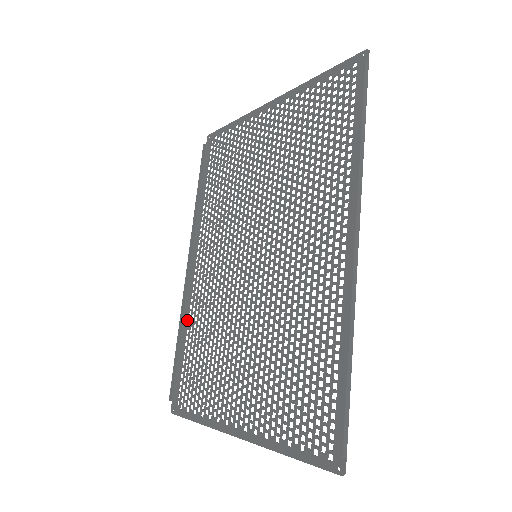
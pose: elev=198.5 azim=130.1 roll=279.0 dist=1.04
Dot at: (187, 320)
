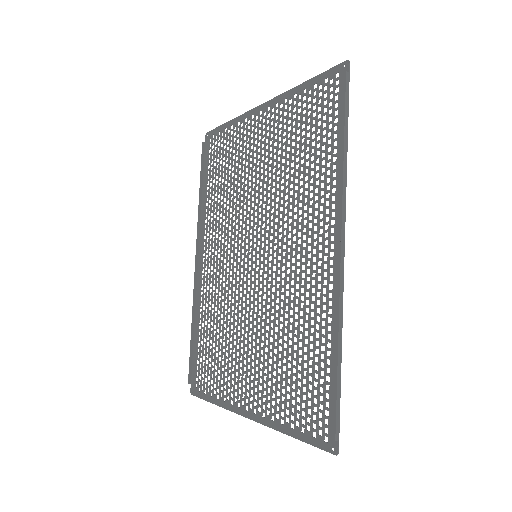
Dot at: (199, 311)
